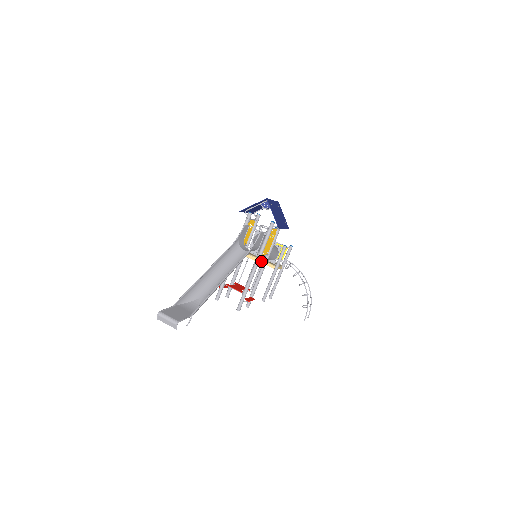
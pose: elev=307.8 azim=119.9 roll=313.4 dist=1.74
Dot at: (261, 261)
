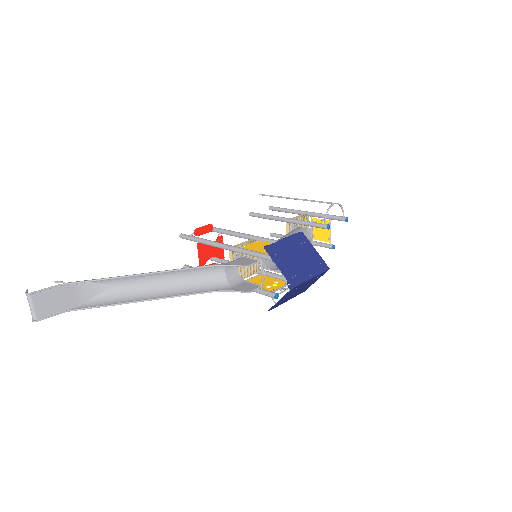
Dot at: occluded
